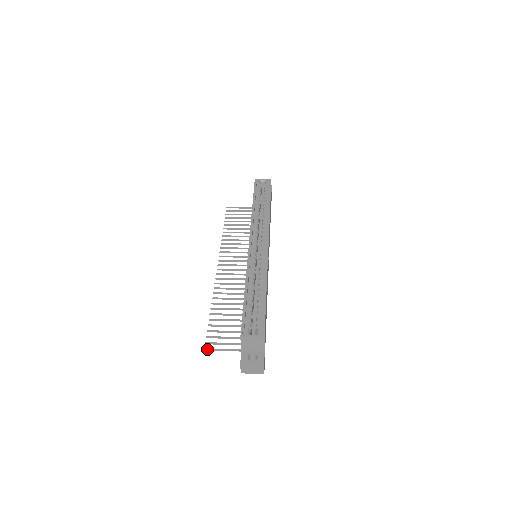
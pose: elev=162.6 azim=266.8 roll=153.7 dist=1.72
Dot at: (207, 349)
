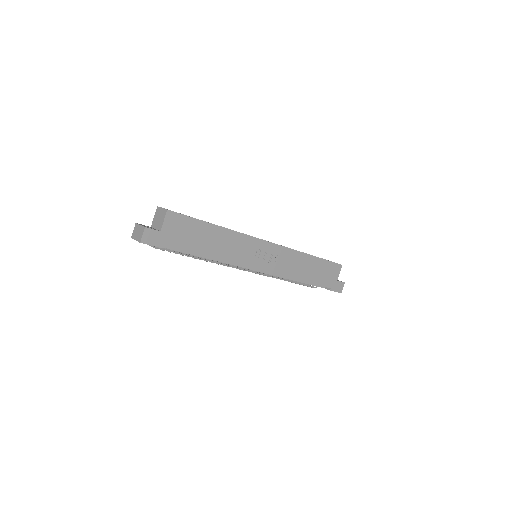
Dot at: occluded
